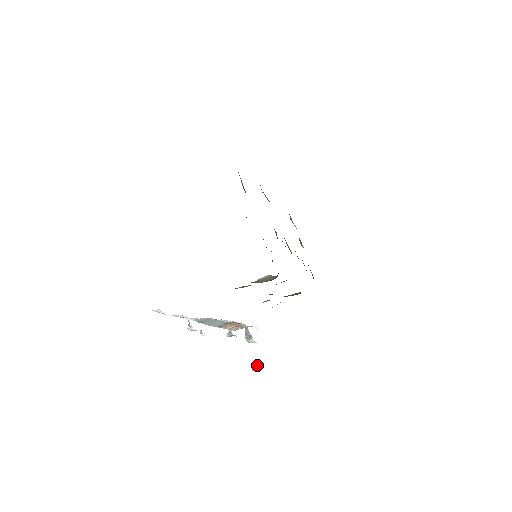
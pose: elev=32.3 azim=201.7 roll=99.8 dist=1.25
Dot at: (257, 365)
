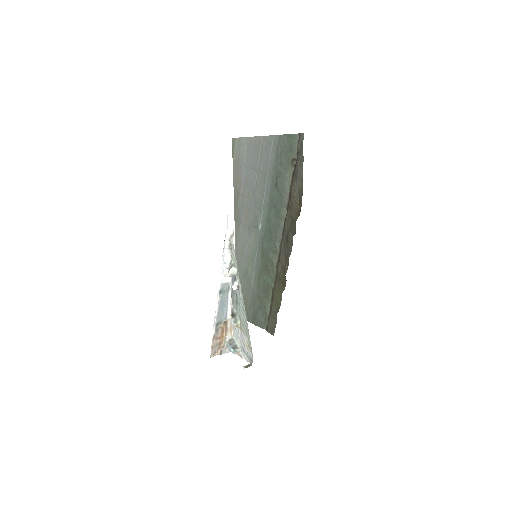
Dot at: (248, 364)
